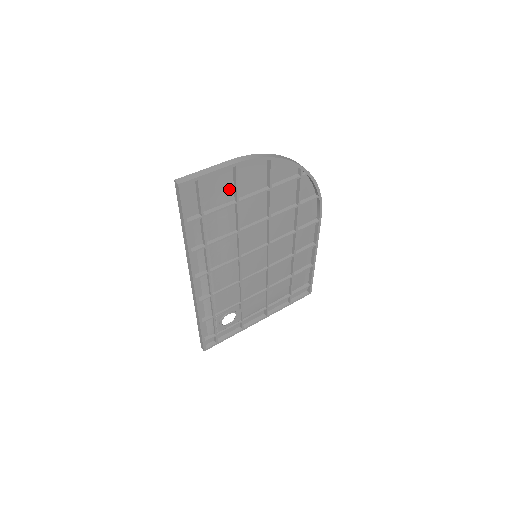
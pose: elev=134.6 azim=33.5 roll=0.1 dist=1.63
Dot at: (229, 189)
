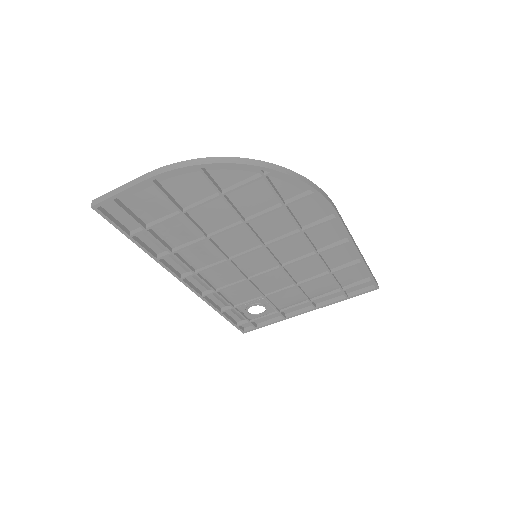
Dot at: (165, 200)
